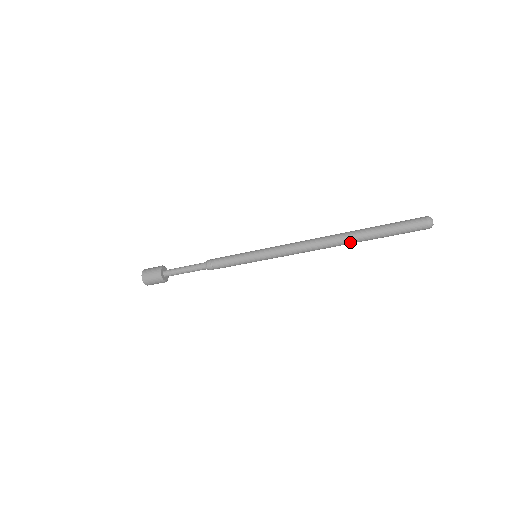
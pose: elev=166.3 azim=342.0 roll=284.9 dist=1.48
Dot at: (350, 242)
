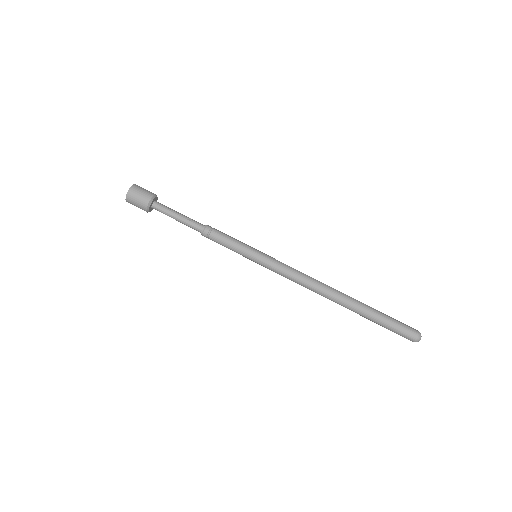
Dot at: (345, 307)
